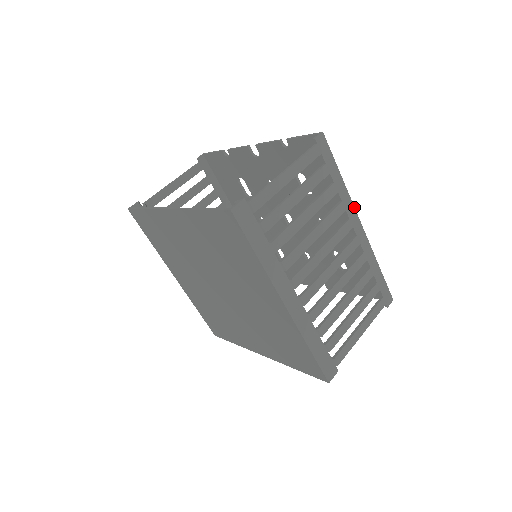
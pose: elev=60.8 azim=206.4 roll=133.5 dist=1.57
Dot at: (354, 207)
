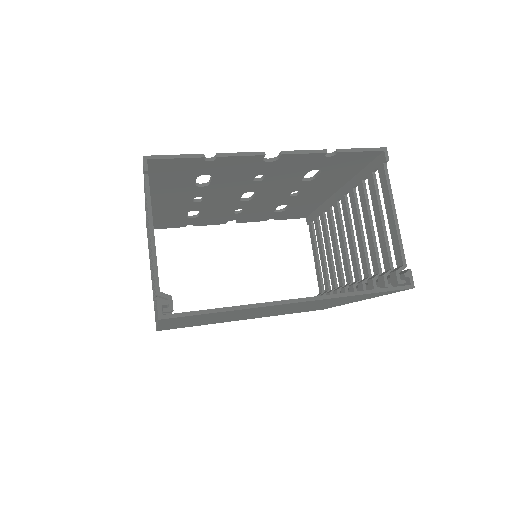
Dot at: occluded
